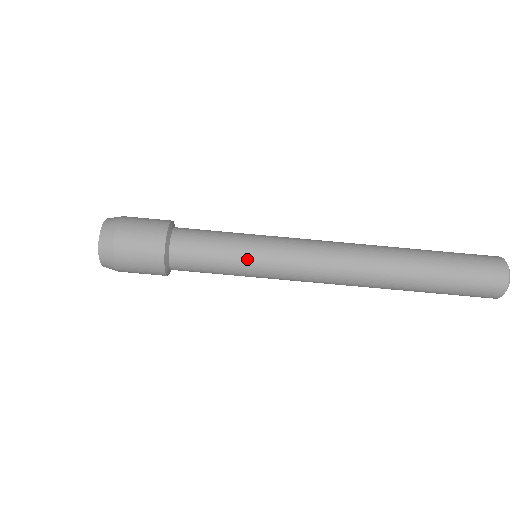
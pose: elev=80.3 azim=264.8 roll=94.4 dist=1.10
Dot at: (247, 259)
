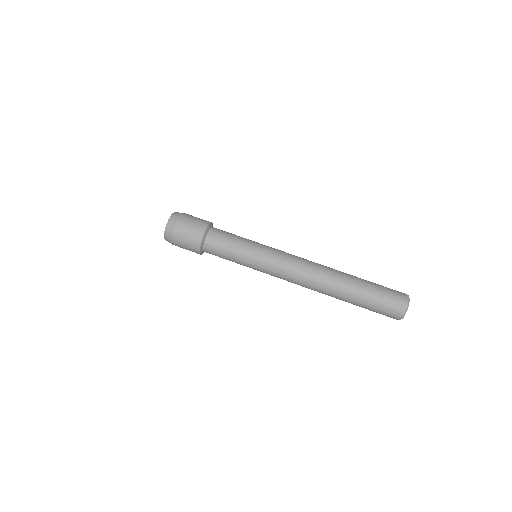
Dot at: (252, 248)
